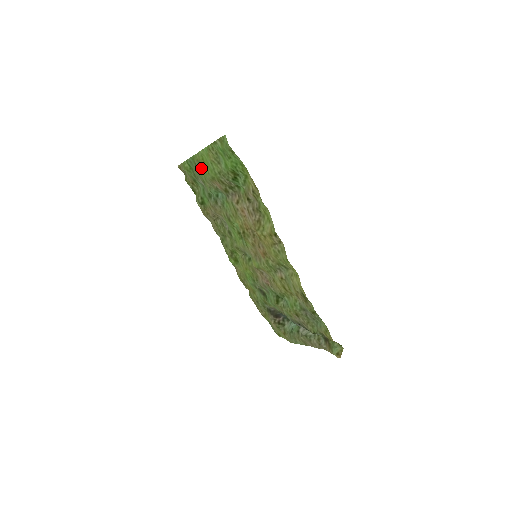
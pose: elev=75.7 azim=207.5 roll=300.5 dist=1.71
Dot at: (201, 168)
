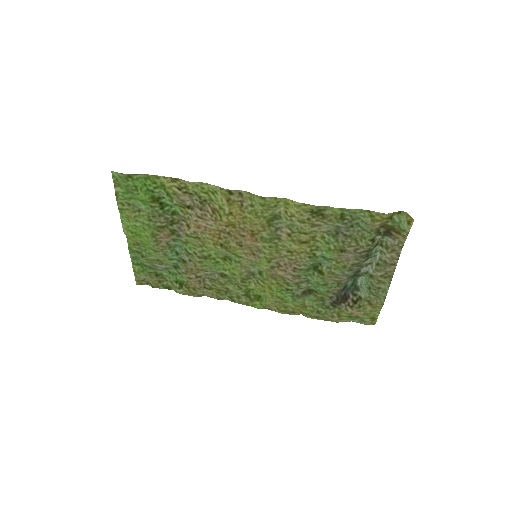
Dot at: (142, 247)
